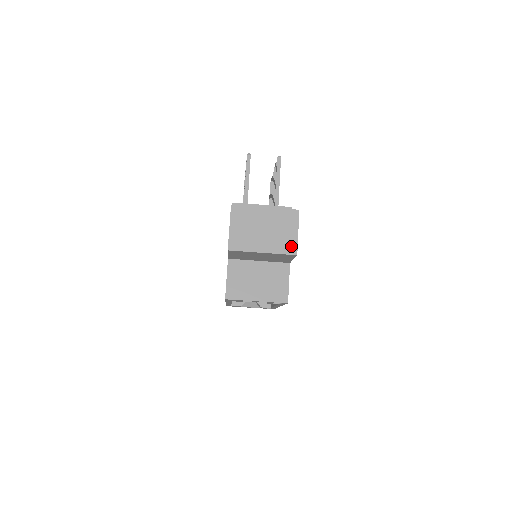
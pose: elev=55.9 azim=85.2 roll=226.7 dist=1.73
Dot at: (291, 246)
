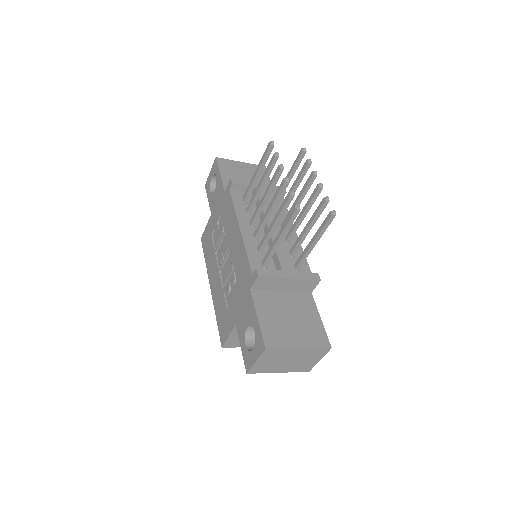
Dot at: (308, 368)
